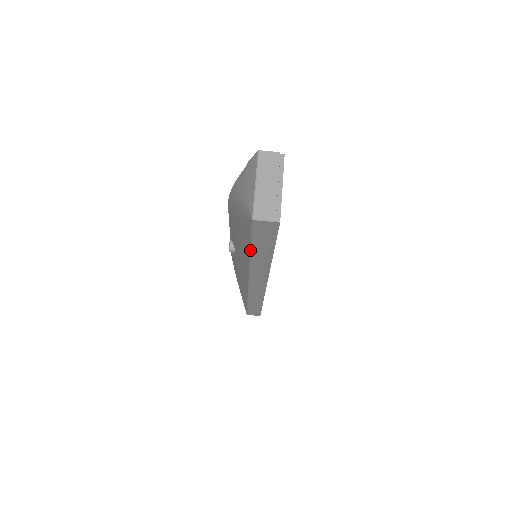
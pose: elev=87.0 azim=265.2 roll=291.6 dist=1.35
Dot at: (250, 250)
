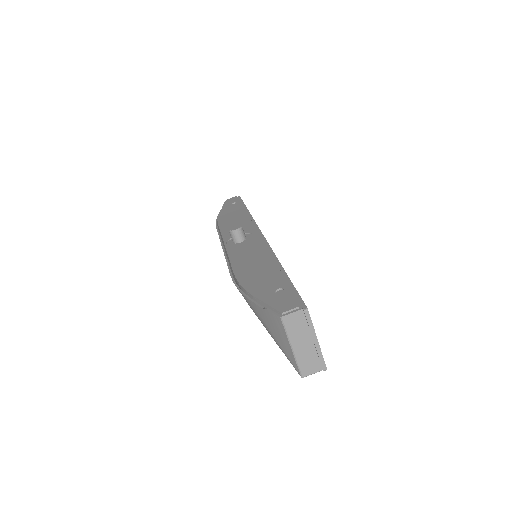
Dot at: occluded
